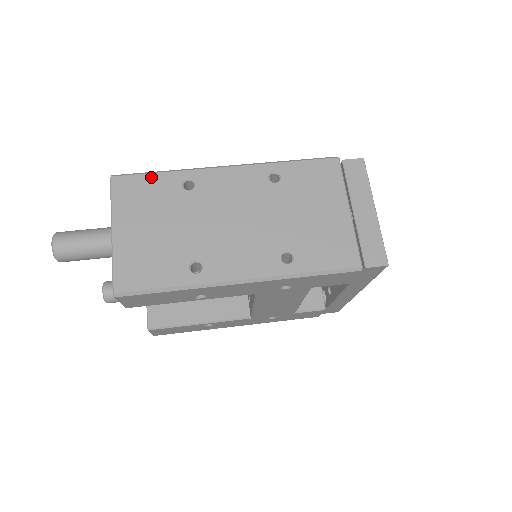
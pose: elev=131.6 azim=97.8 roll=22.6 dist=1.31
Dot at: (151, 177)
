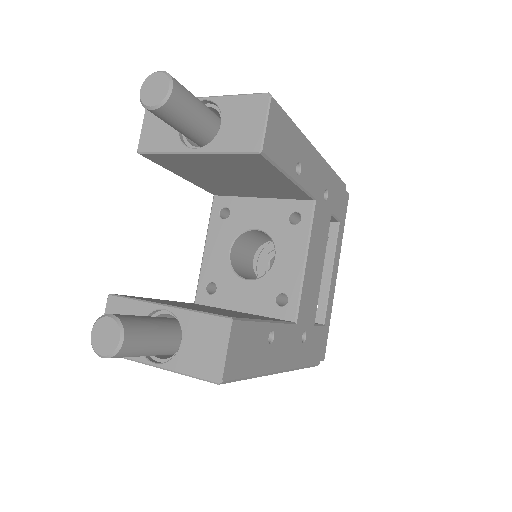
Dot at: occluded
